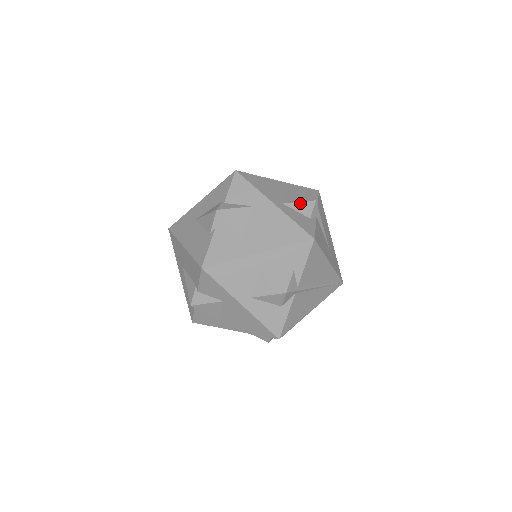
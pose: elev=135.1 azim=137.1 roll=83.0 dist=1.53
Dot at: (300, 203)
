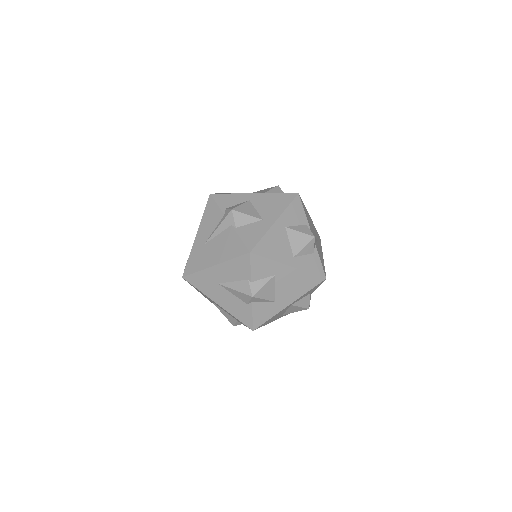
Dot at: (305, 247)
